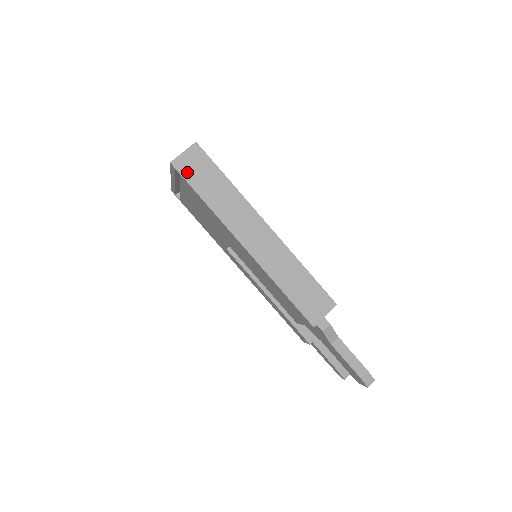
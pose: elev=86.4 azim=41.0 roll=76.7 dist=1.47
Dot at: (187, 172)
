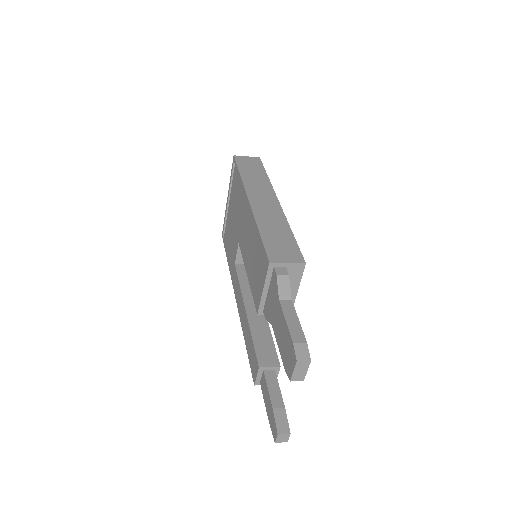
Dot at: (241, 162)
